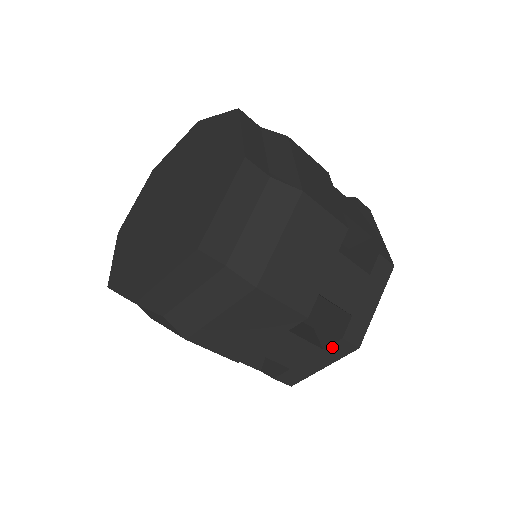
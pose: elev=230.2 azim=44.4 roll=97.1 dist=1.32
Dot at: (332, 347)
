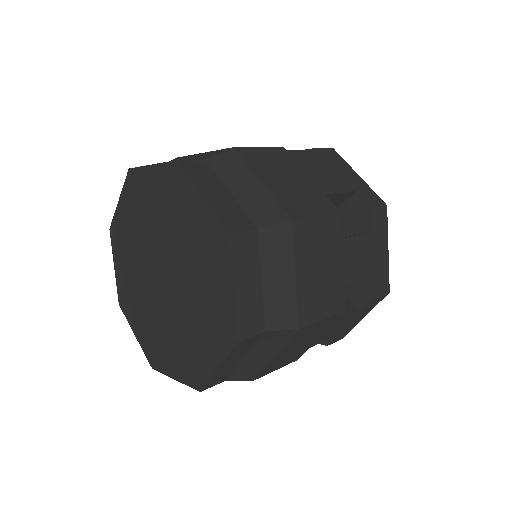
Dot at: (375, 223)
